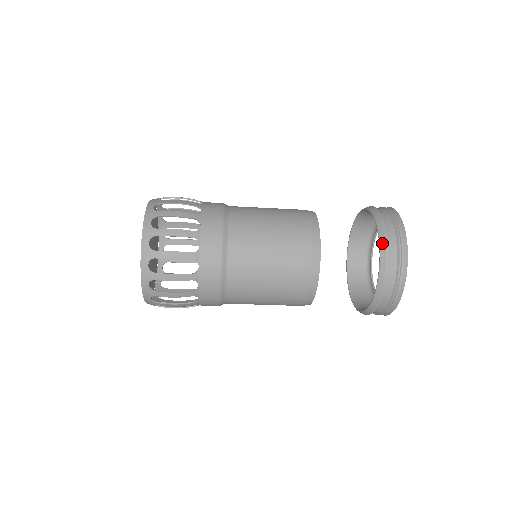
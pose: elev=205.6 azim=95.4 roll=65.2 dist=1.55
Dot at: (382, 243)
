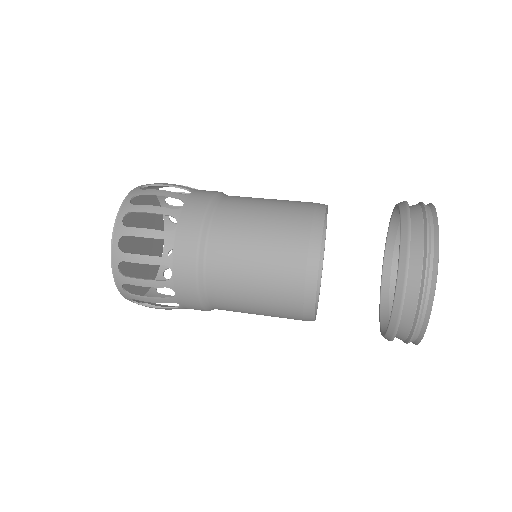
Dot at: (398, 289)
